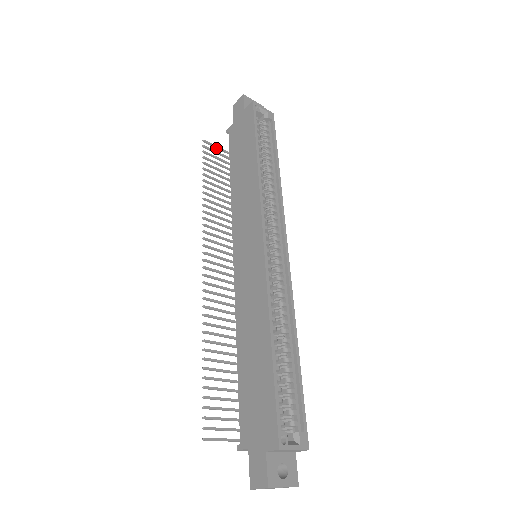
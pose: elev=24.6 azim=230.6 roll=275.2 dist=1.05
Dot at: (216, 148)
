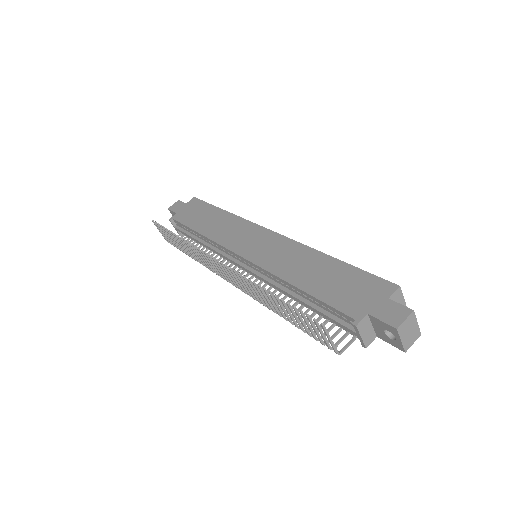
Dot at: (160, 232)
